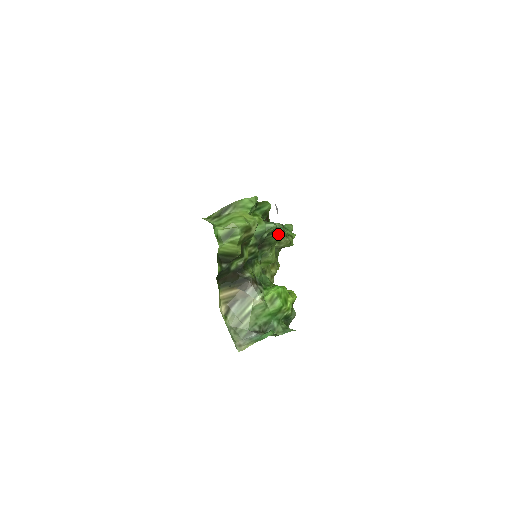
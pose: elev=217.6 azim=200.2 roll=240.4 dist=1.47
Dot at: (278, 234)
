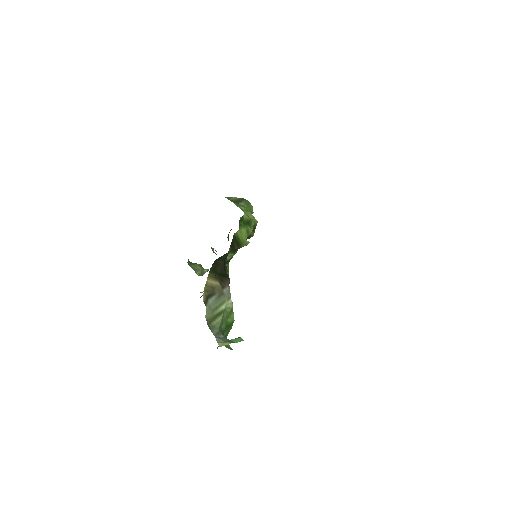
Dot at: occluded
